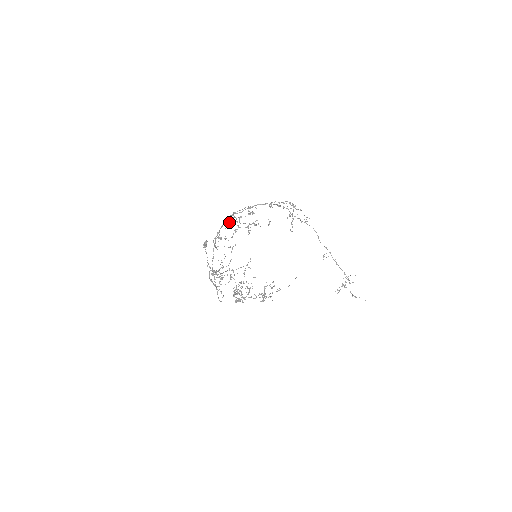
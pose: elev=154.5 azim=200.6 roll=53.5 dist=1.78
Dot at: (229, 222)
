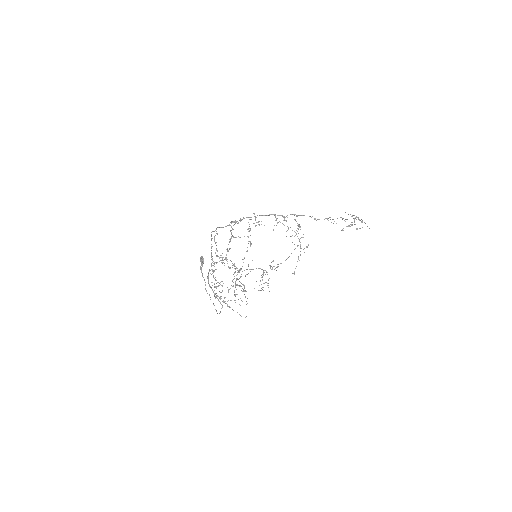
Dot at: occluded
